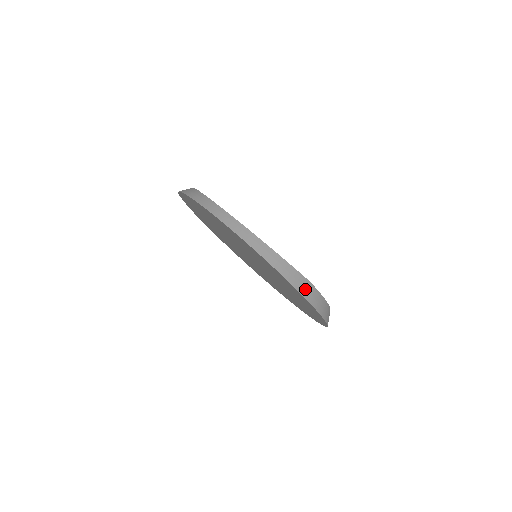
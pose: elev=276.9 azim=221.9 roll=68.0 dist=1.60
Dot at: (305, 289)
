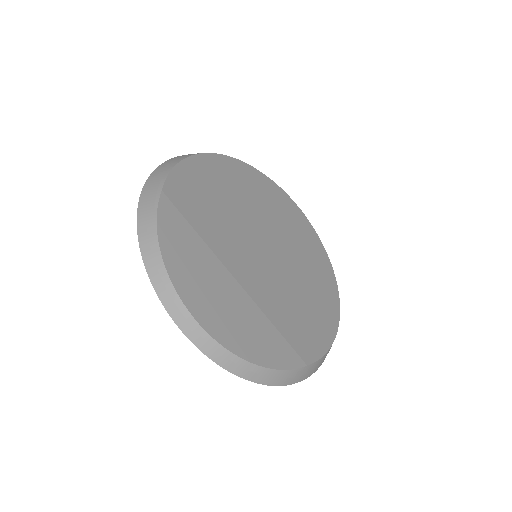
Dot at: (299, 376)
